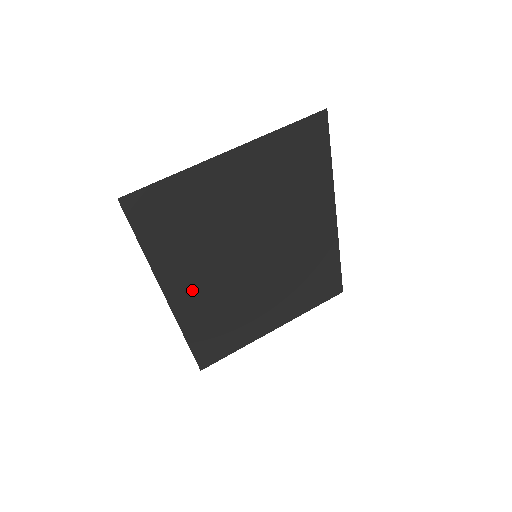
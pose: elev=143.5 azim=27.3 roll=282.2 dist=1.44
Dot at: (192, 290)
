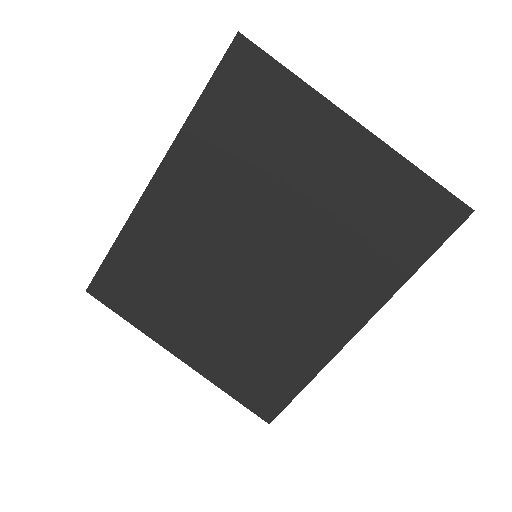
Dot at: (178, 202)
